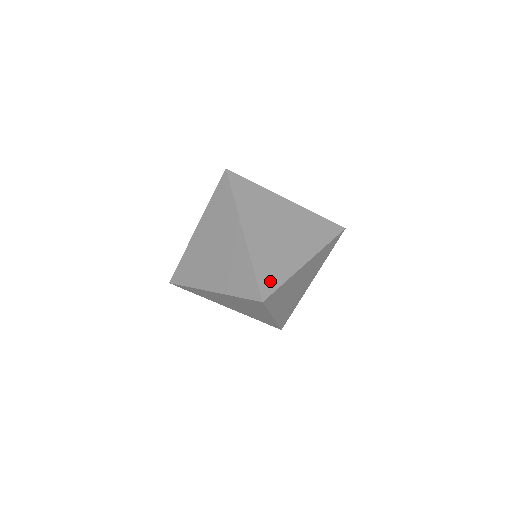
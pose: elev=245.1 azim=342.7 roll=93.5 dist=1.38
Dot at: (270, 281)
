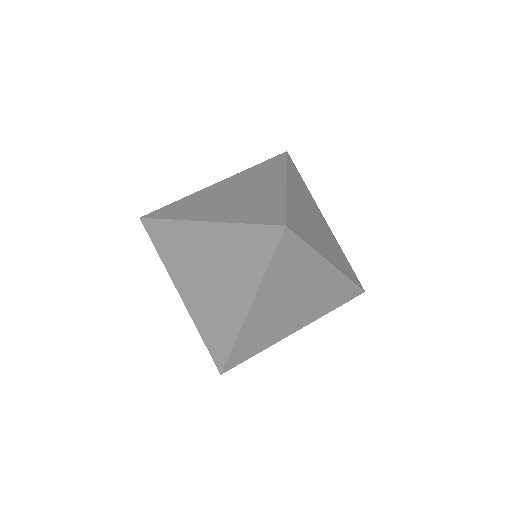
Dot at: (219, 349)
